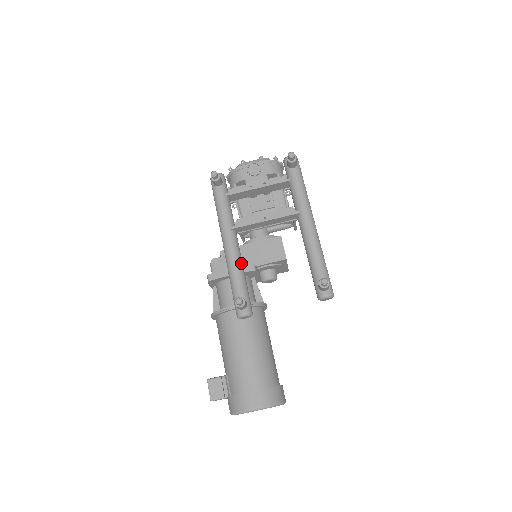
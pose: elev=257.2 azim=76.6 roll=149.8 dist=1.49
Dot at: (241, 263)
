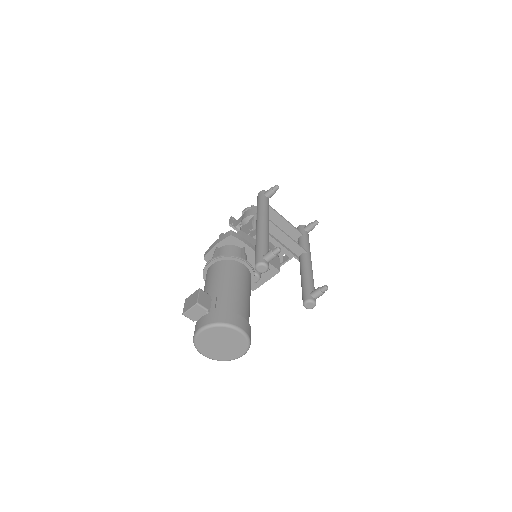
Dot at: occluded
